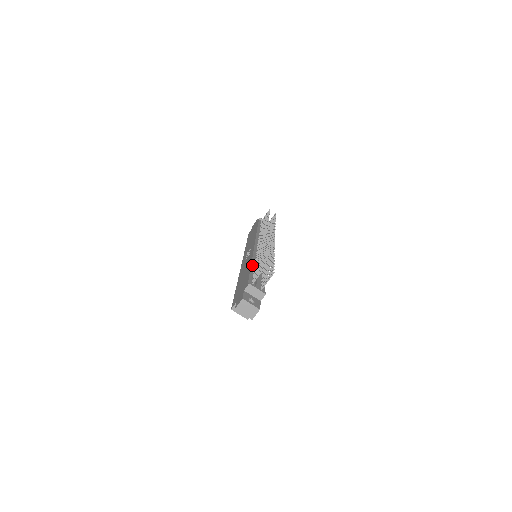
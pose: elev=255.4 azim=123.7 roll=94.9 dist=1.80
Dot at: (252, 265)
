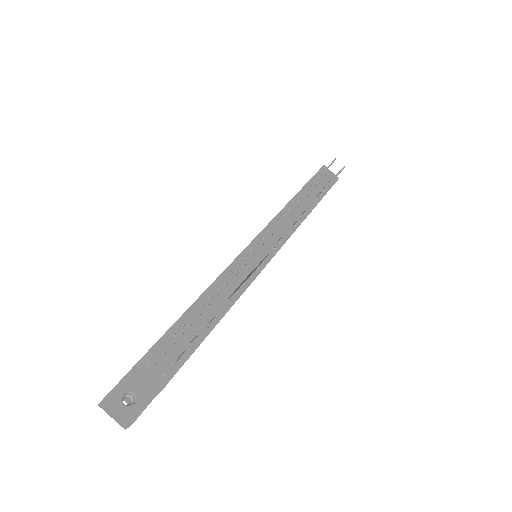
Dot at: (198, 300)
